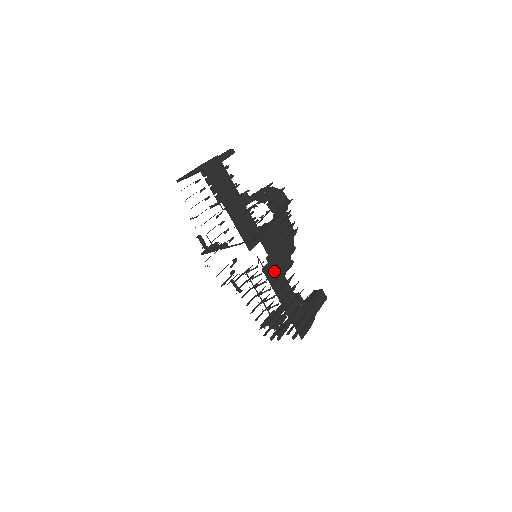
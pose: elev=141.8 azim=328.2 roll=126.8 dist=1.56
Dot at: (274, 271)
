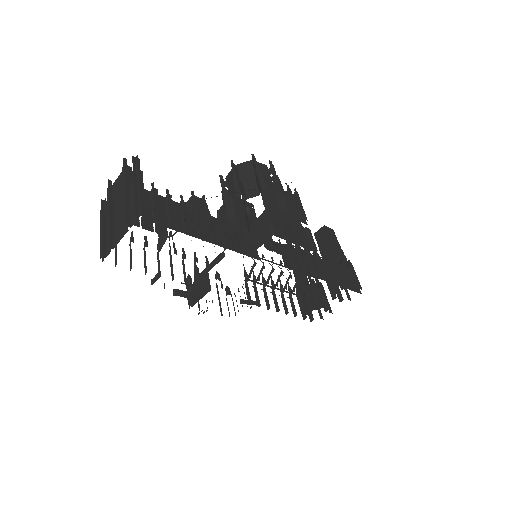
Dot at: (294, 256)
